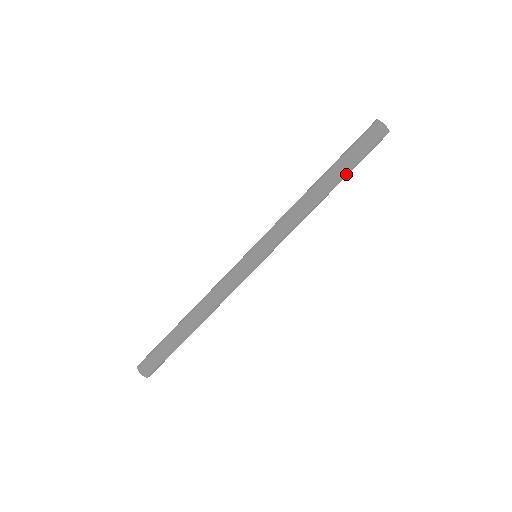
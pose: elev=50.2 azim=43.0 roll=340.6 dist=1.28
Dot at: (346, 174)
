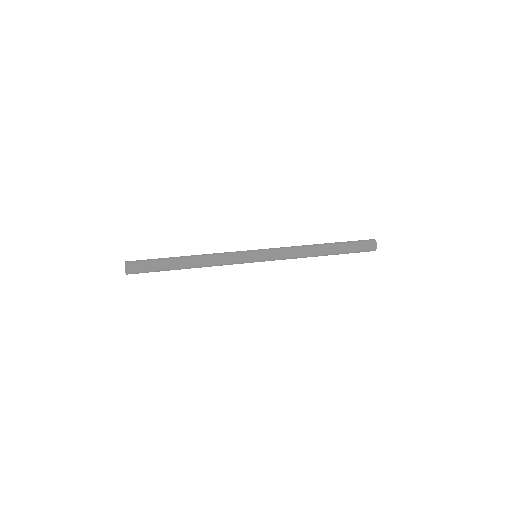
Dot at: (338, 254)
